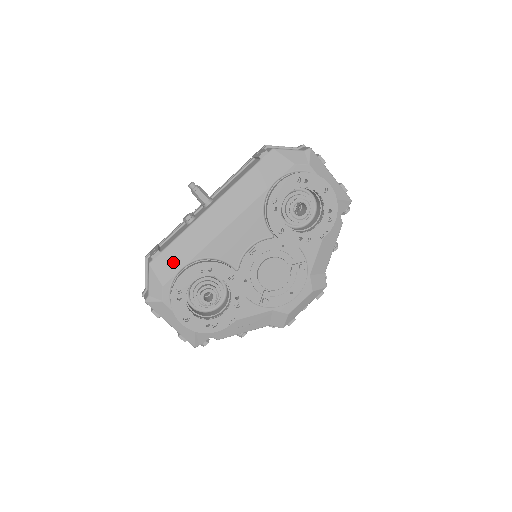
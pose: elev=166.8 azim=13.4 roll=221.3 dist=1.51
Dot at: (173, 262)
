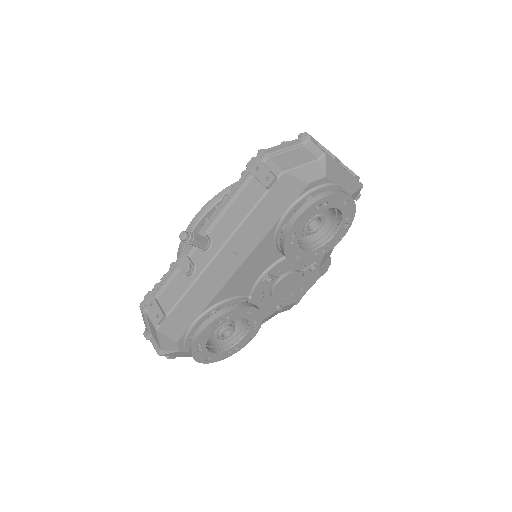
Dot at: (183, 320)
